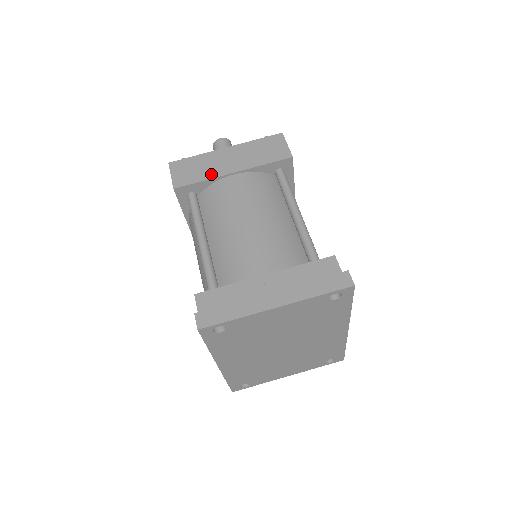
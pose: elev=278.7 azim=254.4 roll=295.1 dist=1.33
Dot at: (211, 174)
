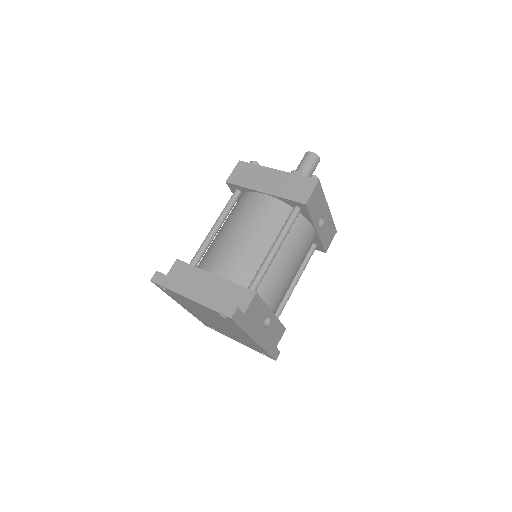
Dot at: (252, 185)
